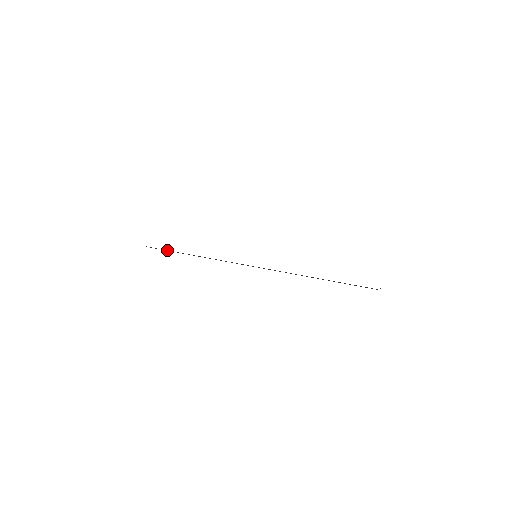
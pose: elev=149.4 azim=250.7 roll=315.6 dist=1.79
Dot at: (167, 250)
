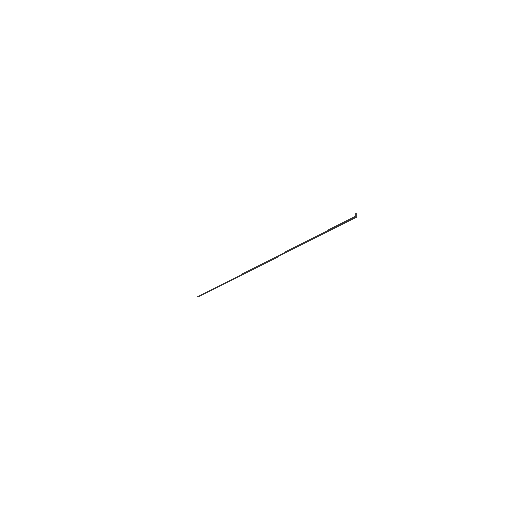
Dot at: (207, 292)
